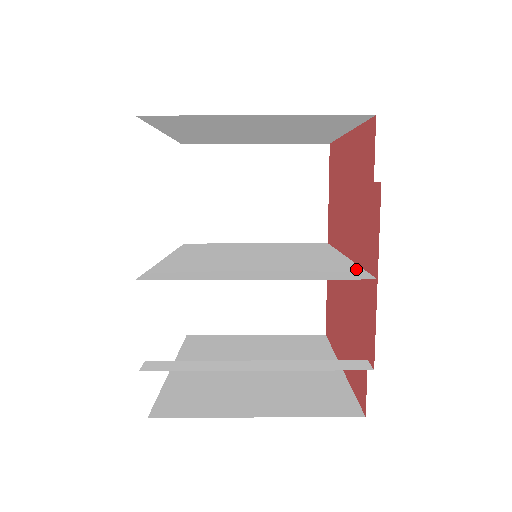
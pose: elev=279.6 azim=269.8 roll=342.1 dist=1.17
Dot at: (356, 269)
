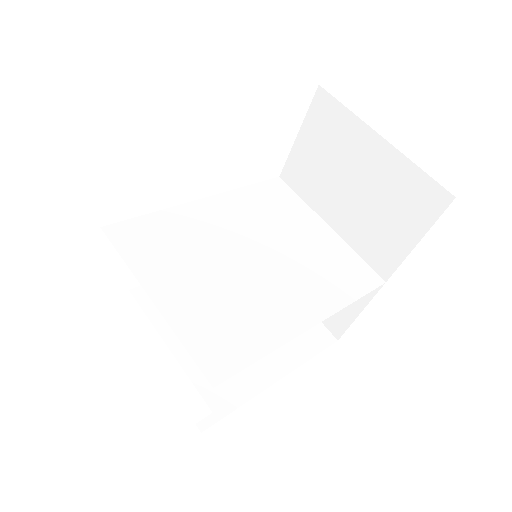
Dot at: (250, 356)
